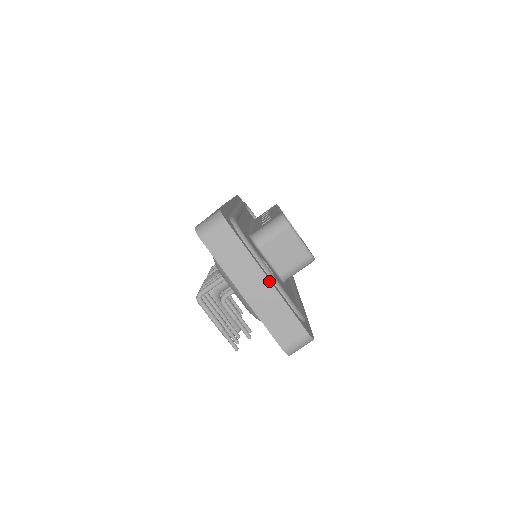
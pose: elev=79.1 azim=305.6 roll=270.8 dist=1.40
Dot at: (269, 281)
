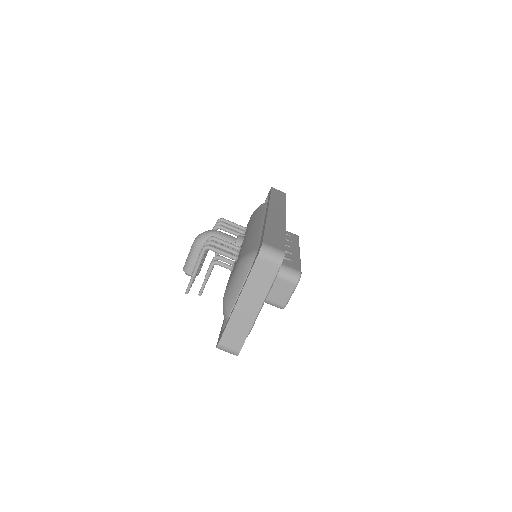
Dot at: (258, 312)
